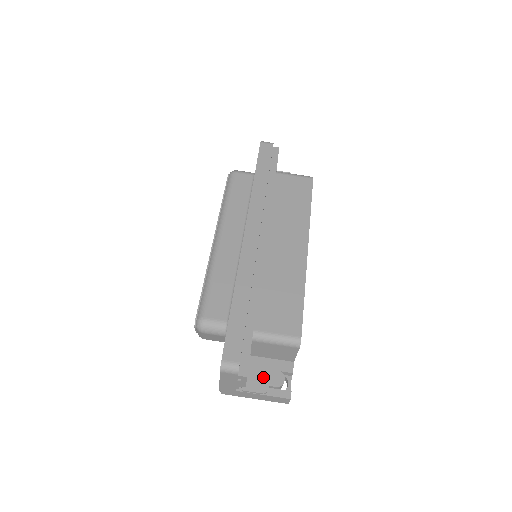
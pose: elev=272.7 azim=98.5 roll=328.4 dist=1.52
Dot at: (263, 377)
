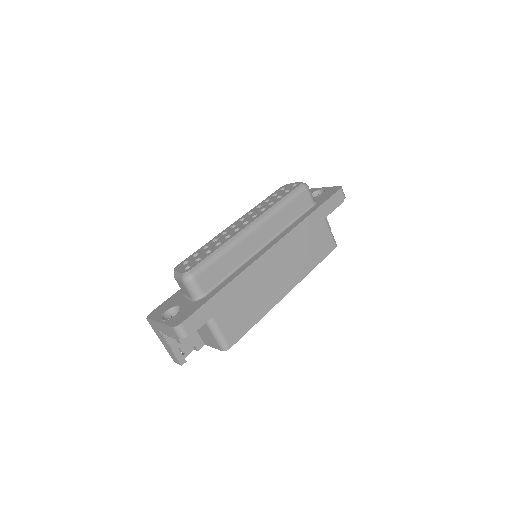
Dot at: occluded
